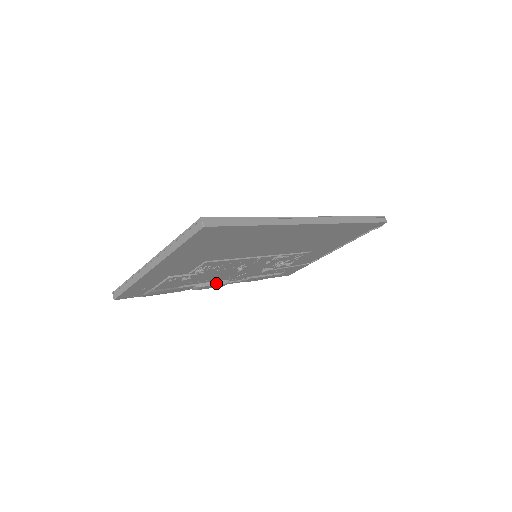
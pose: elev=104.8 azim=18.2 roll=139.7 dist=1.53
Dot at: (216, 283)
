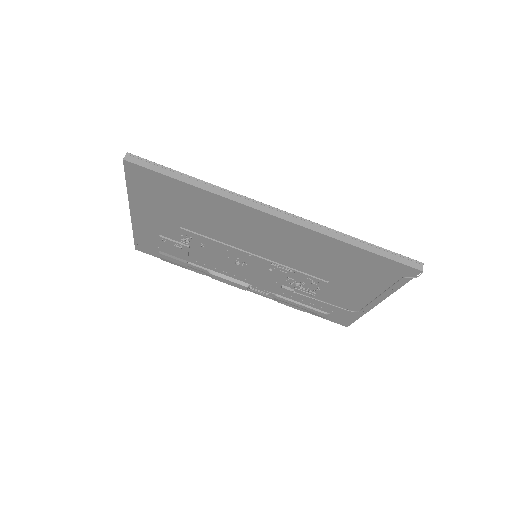
Dot at: (232, 280)
